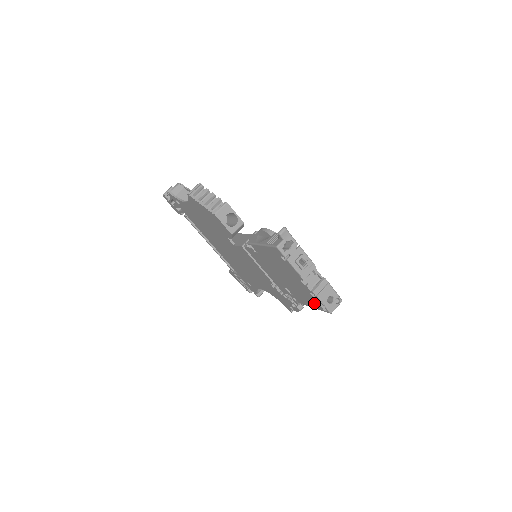
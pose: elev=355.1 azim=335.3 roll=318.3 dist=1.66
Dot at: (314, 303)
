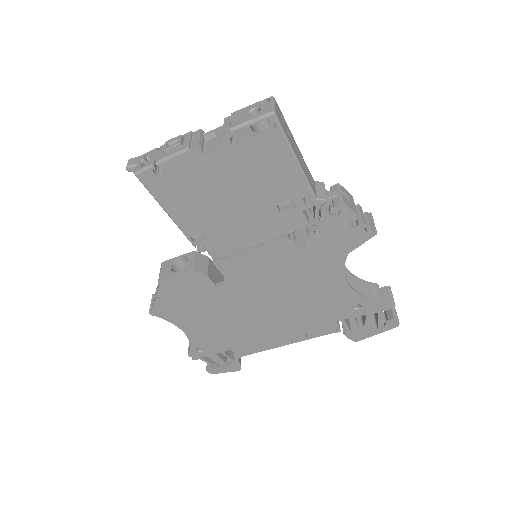
Dot at: (269, 149)
